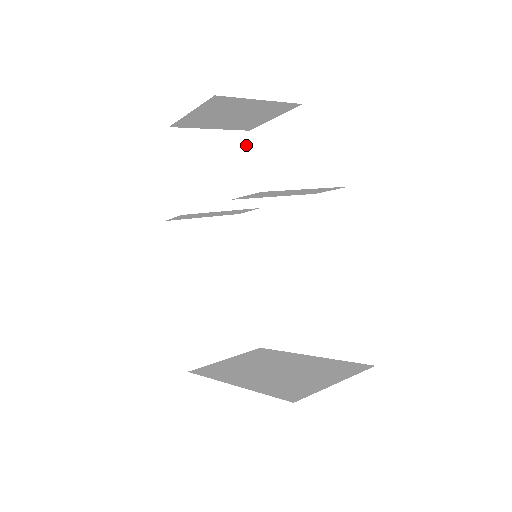
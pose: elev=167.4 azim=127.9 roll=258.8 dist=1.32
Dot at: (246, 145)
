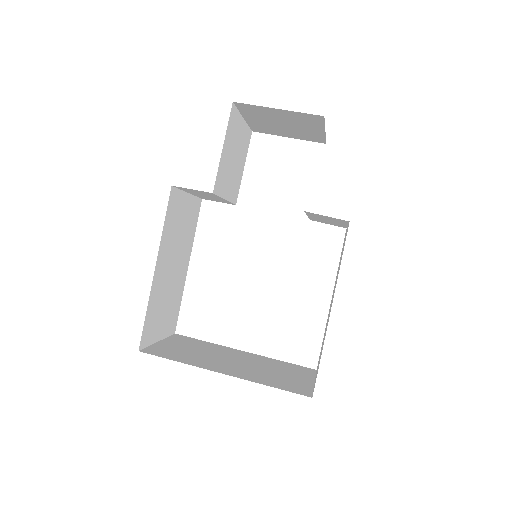
Dot at: (248, 143)
